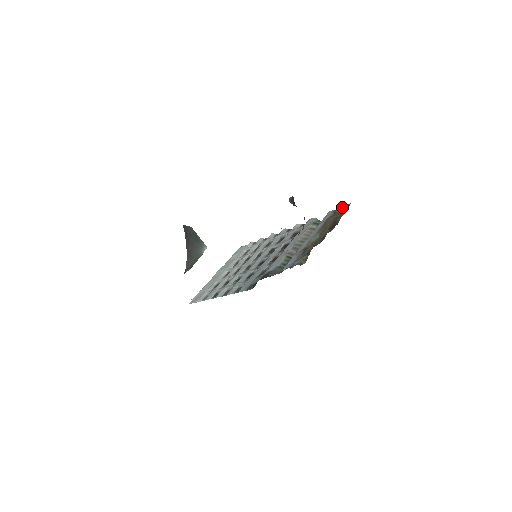
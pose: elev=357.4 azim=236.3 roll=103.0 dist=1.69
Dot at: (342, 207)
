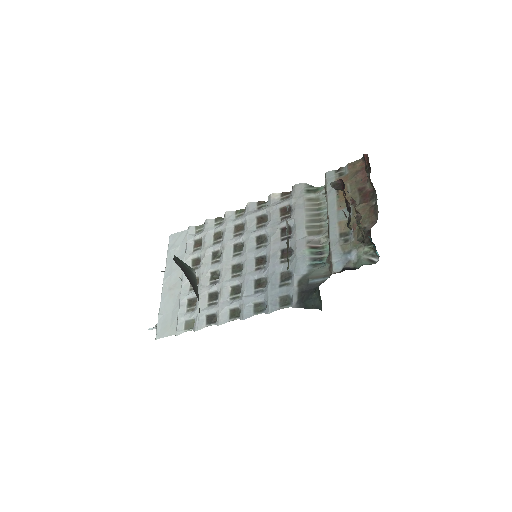
Dot at: (351, 166)
